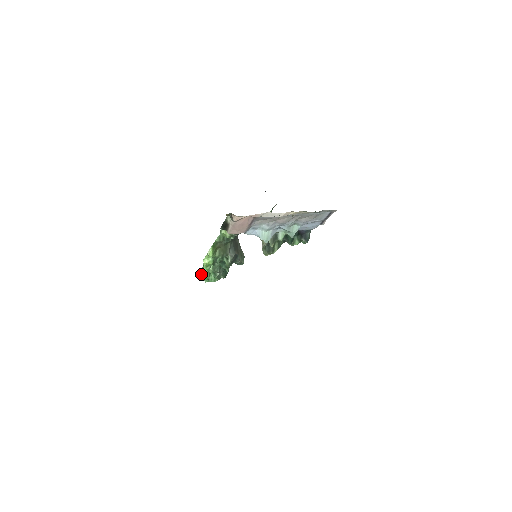
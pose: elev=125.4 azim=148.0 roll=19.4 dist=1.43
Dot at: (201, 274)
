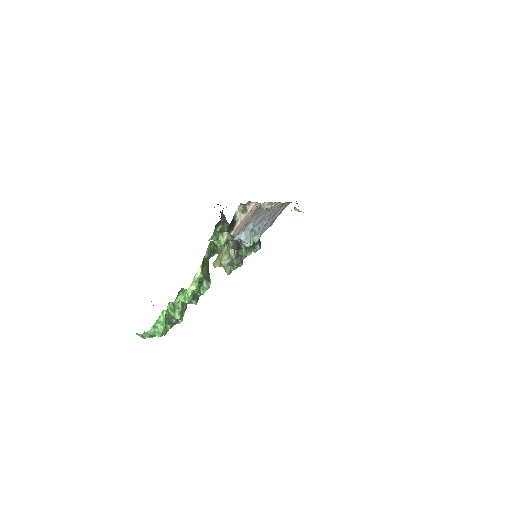
Dot at: (152, 328)
